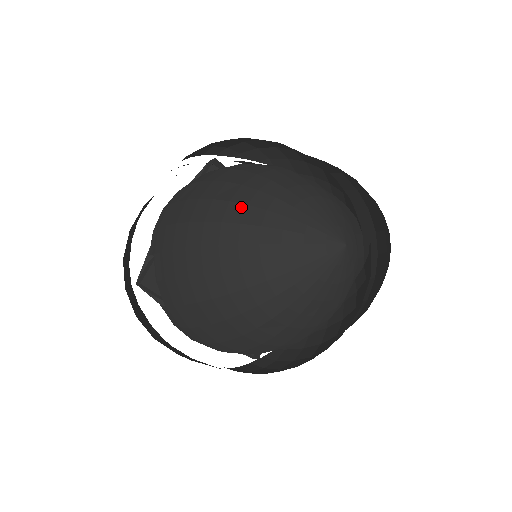
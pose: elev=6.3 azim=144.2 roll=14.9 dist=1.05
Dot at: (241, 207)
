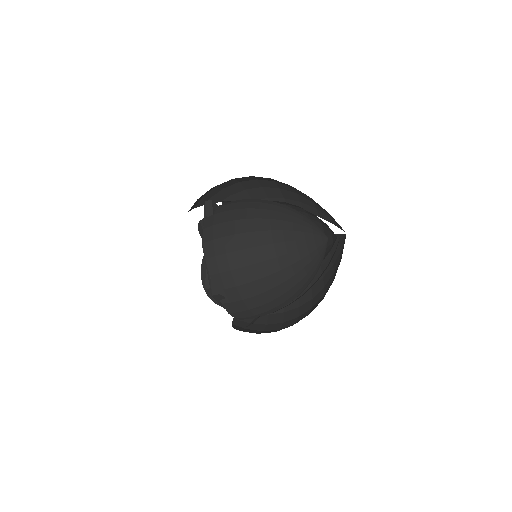
Dot at: occluded
